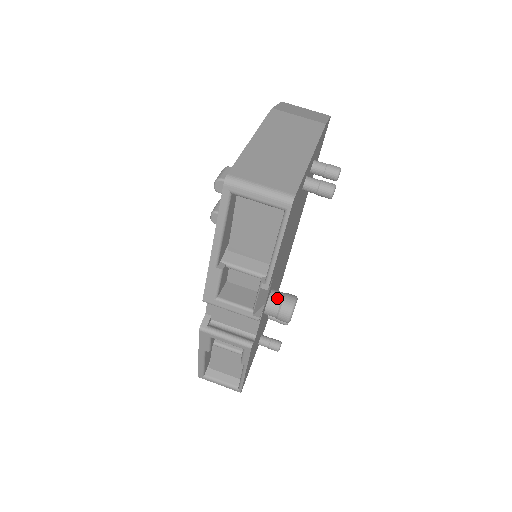
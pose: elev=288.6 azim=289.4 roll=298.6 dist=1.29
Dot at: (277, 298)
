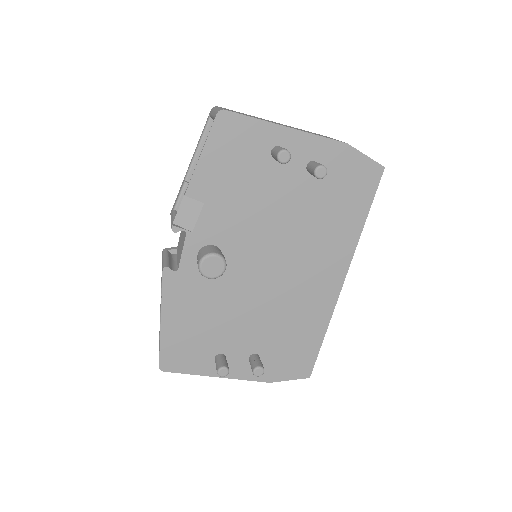
Dot at: (210, 247)
